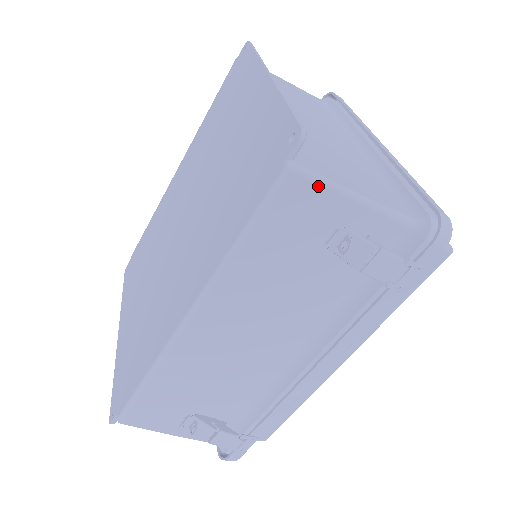
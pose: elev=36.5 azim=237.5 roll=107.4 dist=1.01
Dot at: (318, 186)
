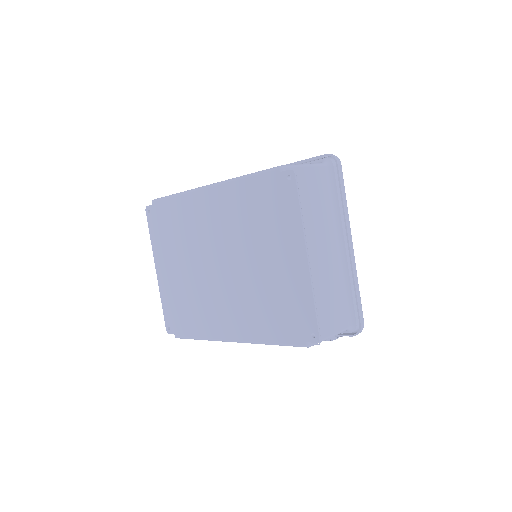
Dot at: occluded
